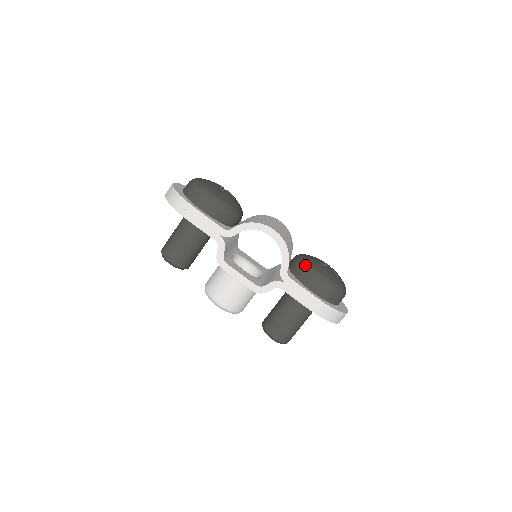
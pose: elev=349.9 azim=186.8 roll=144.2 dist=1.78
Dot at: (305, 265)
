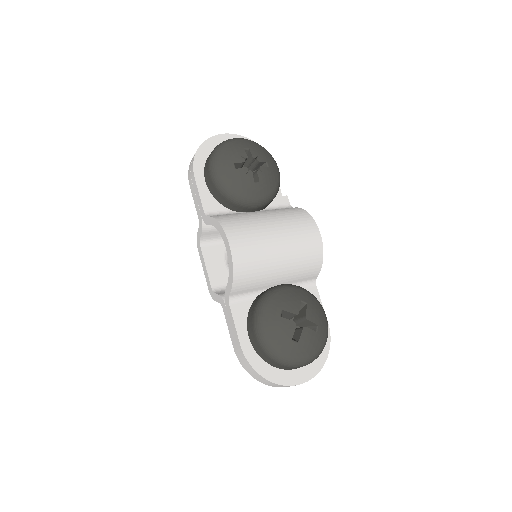
Dot at: (261, 302)
